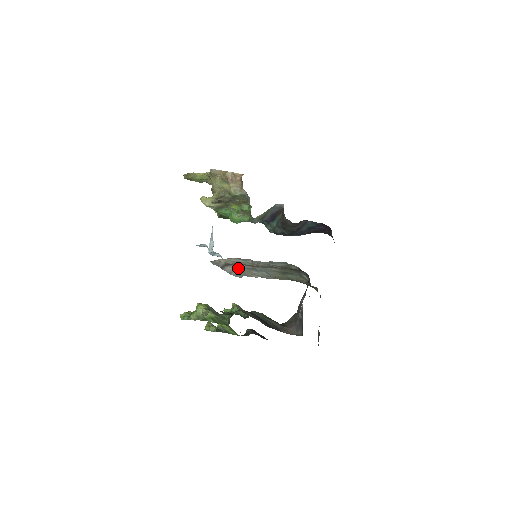
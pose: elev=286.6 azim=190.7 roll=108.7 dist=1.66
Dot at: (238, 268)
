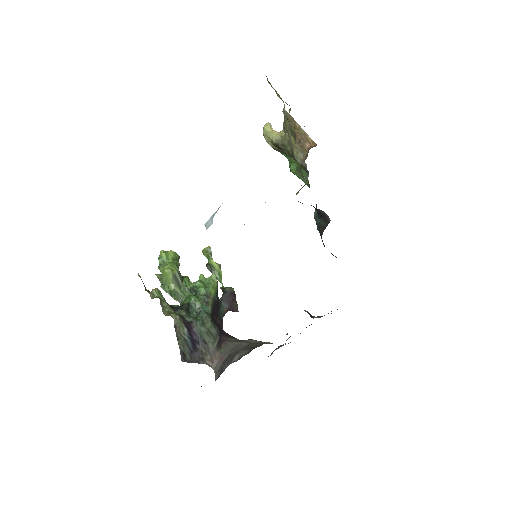
Dot at: occluded
